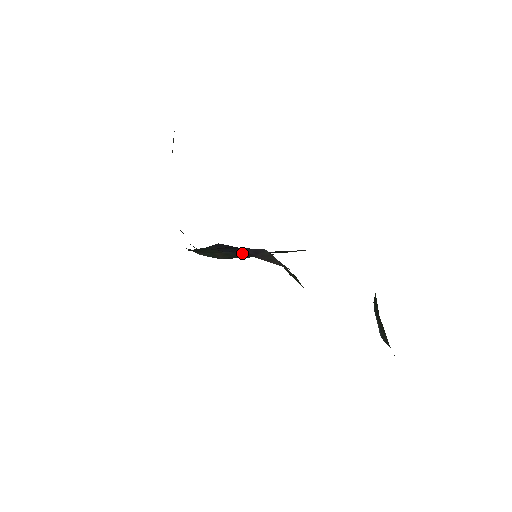
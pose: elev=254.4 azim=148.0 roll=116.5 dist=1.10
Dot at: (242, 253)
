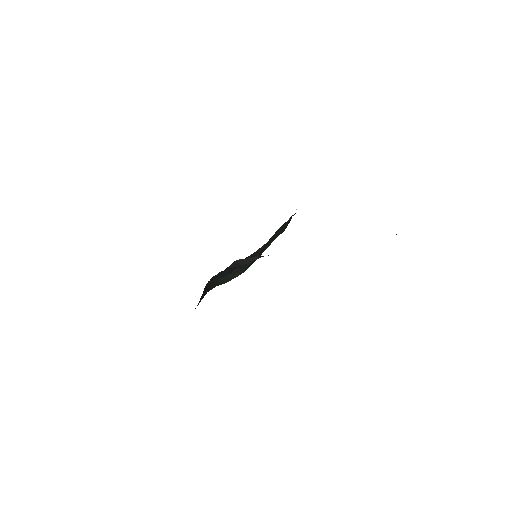
Dot at: occluded
